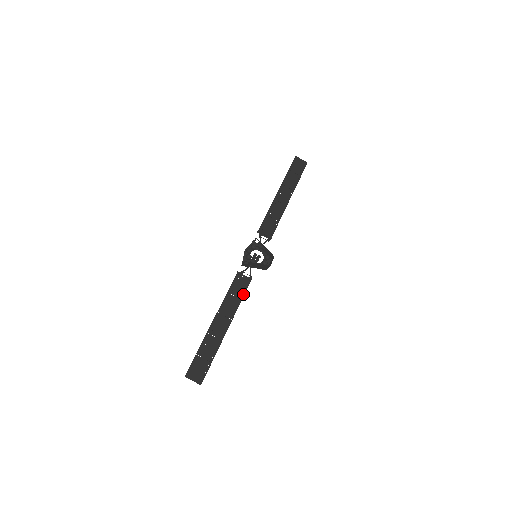
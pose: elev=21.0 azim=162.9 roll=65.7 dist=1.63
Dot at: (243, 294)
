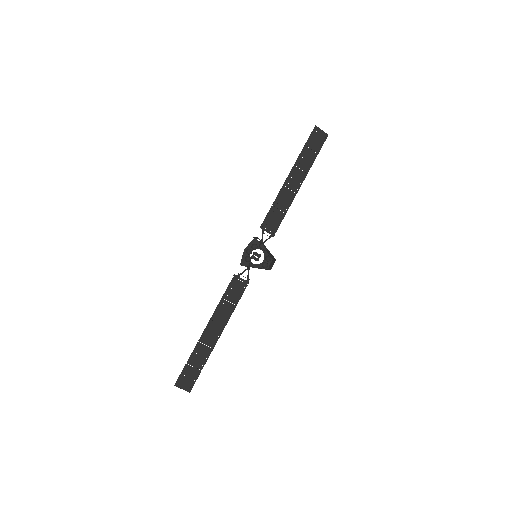
Dot at: (238, 299)
